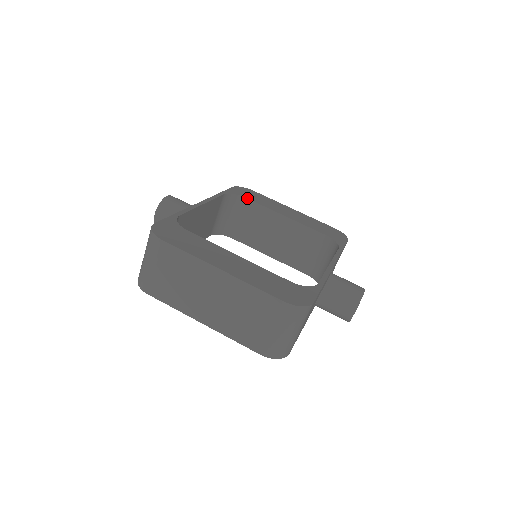
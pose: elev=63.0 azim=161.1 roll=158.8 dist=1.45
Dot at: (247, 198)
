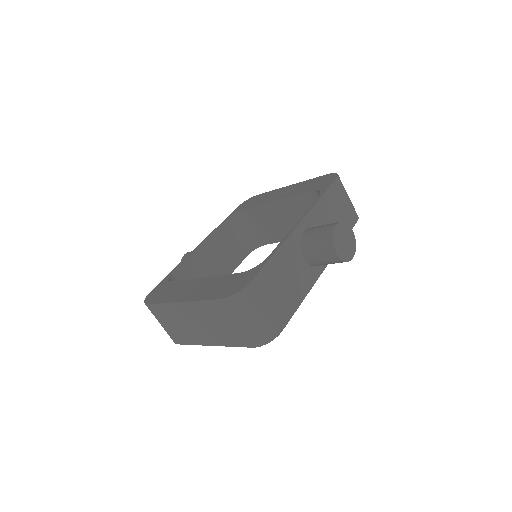
Dot at: (246, 208)
